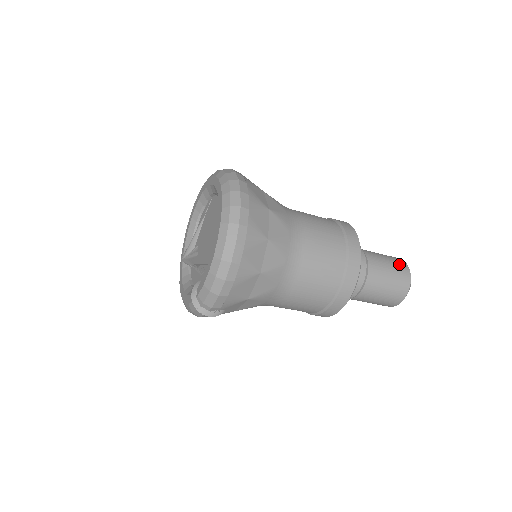
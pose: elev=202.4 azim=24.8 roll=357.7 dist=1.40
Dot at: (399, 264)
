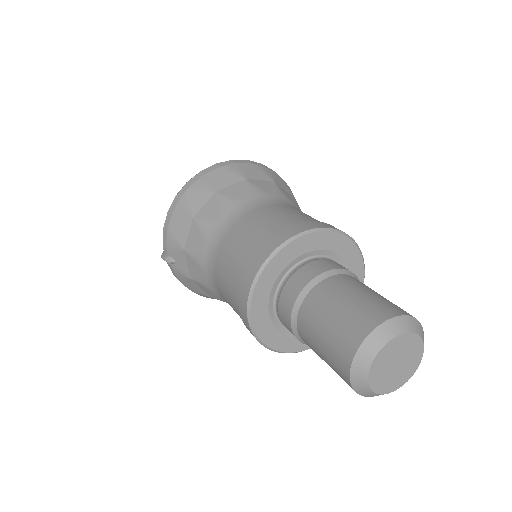
Dot at: (383, 305)
